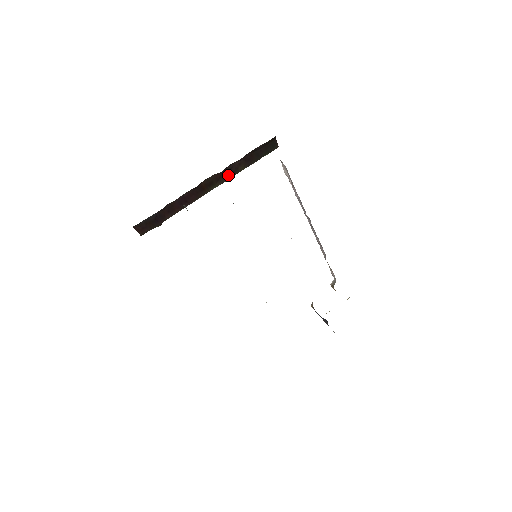
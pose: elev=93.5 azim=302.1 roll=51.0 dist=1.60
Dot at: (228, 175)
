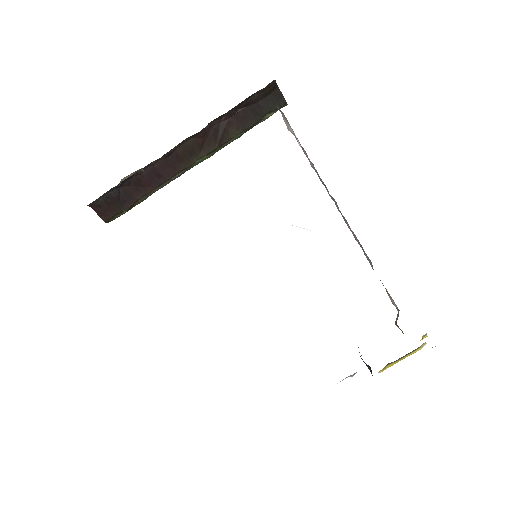
Dot at: (215, 140)
